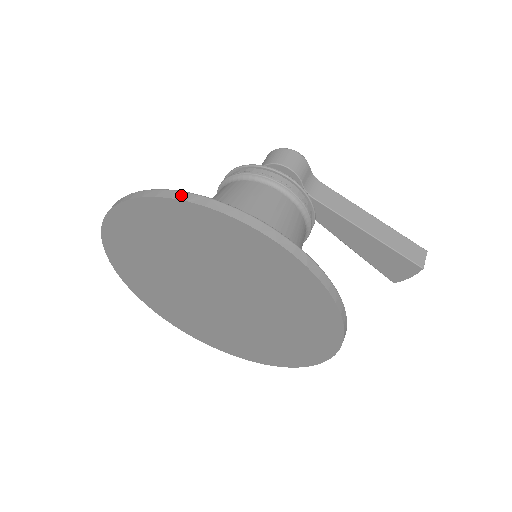
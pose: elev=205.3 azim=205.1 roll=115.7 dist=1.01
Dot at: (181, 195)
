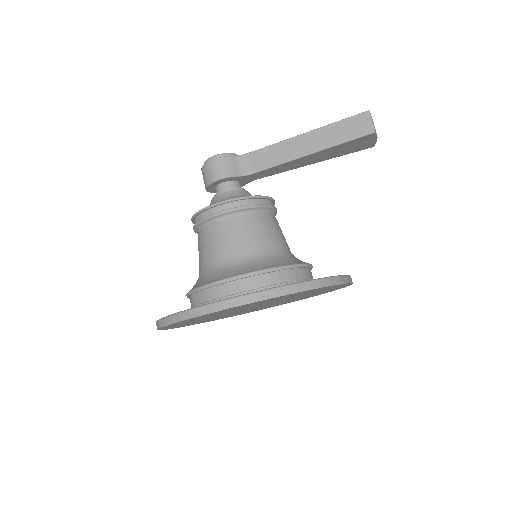
Dot at: (168, 321)
